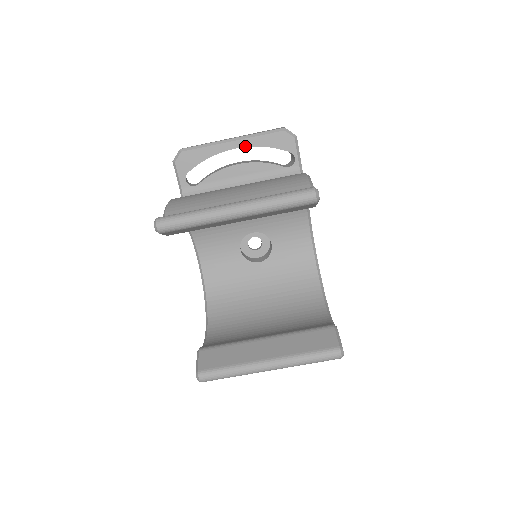
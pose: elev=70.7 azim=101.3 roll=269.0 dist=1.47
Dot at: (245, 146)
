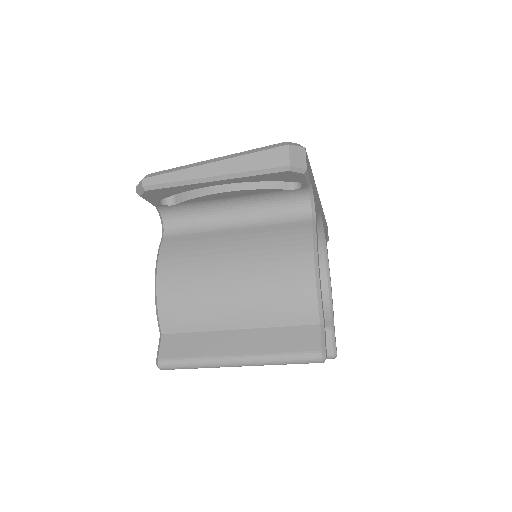
Dot at: (233, 182)
